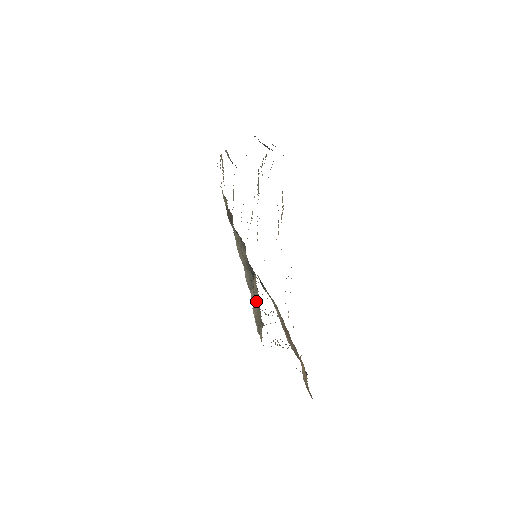
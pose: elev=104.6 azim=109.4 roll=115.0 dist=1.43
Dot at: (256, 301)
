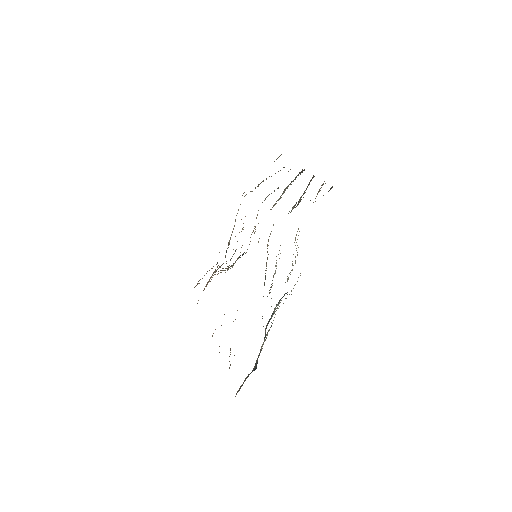
Dot at: occluded
